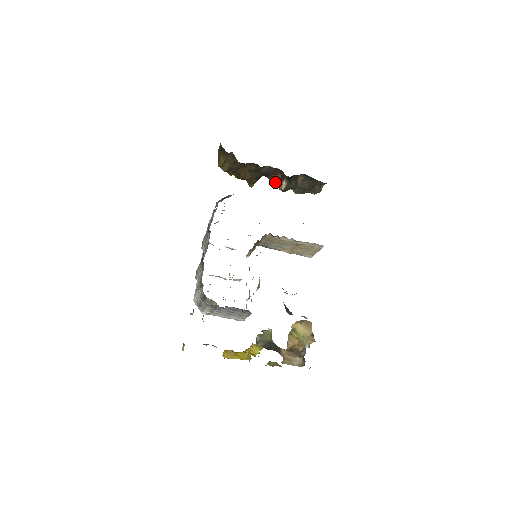
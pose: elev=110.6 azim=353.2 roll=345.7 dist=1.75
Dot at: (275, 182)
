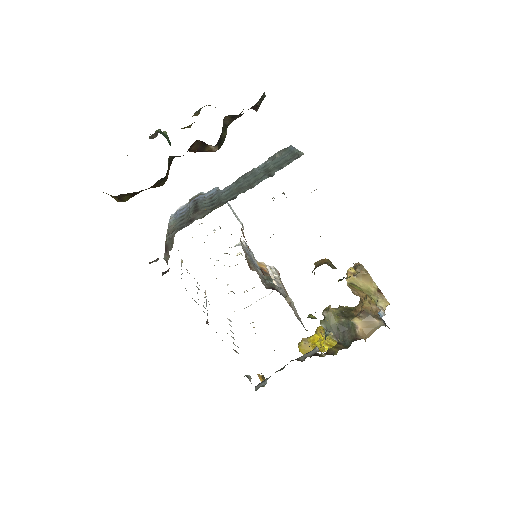
Dot at: (199, 151)
